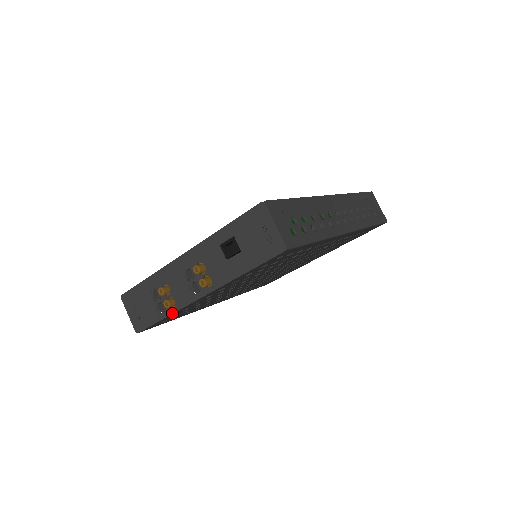
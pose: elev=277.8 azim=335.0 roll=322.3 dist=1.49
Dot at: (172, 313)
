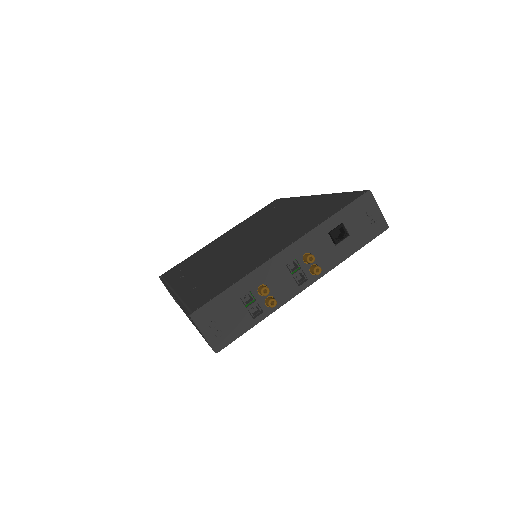
Dot at: (271, 313)
